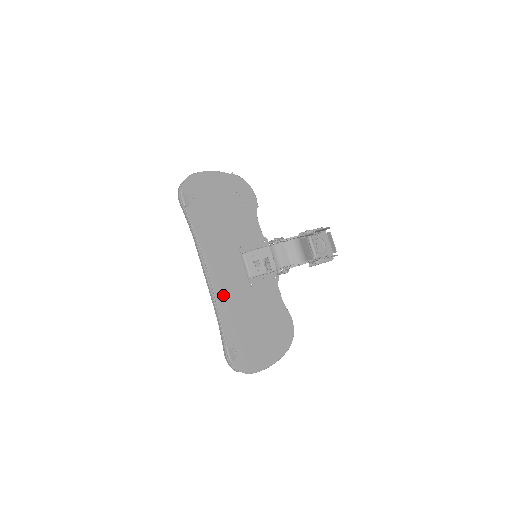
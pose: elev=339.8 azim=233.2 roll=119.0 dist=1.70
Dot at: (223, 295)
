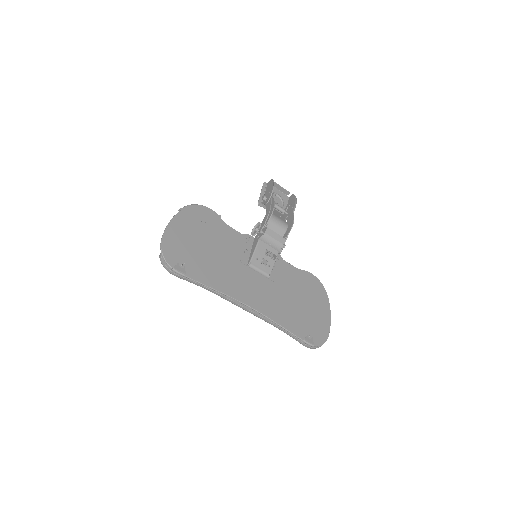
Dot at: (268, 309)
